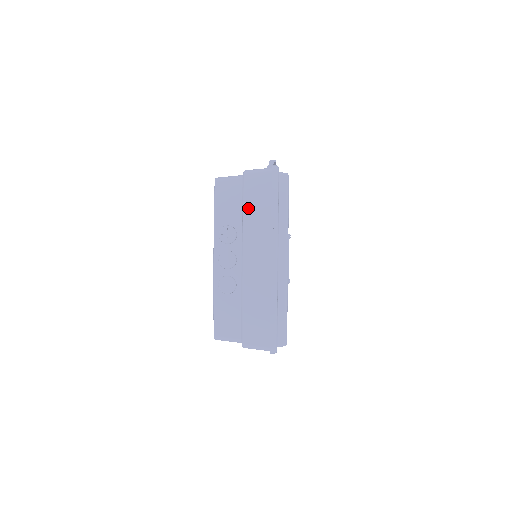
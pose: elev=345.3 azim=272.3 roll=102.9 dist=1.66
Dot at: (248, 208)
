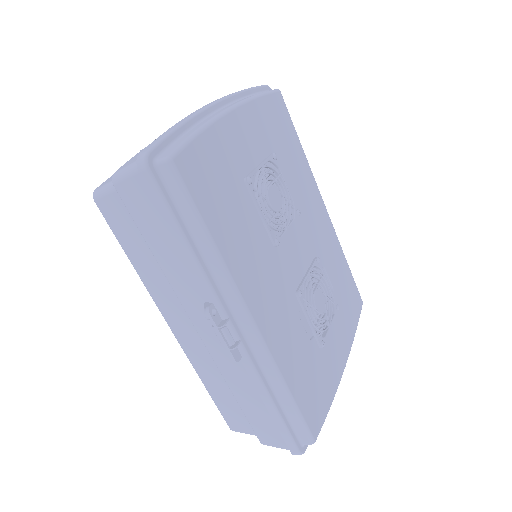
Dot at: occluded
